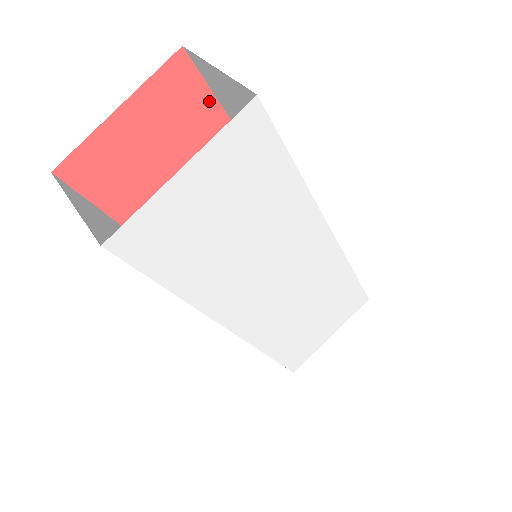
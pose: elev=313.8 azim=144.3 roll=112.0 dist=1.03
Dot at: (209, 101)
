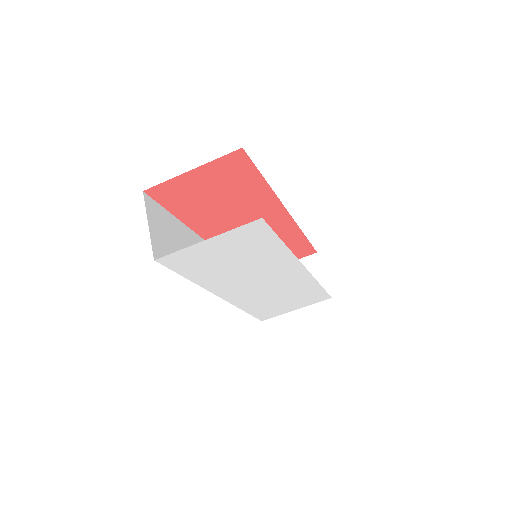
Dot at: (253, 171)
